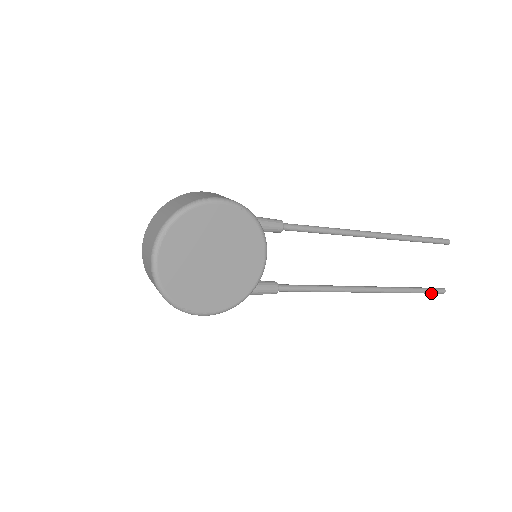
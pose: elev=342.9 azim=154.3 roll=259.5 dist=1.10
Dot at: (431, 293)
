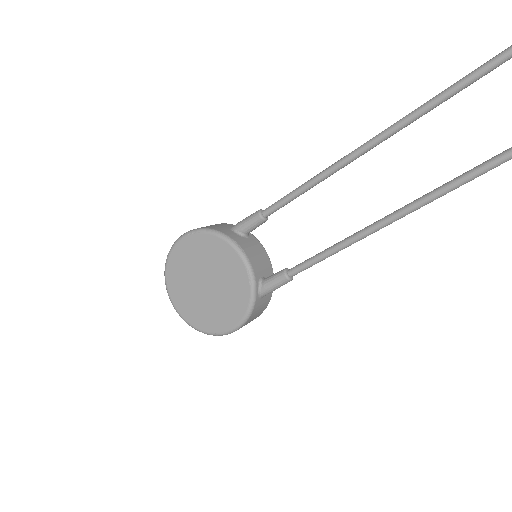
Dot at: out of frame
